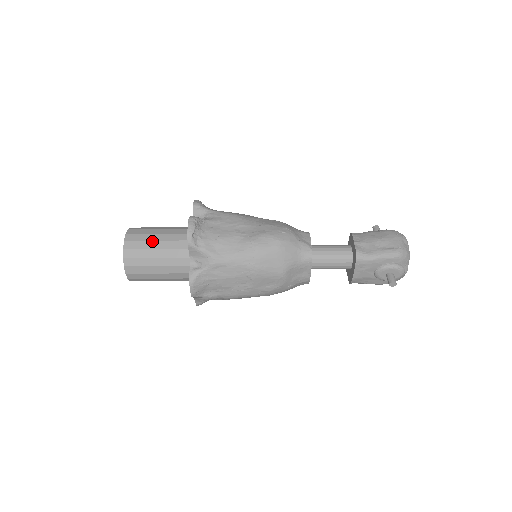
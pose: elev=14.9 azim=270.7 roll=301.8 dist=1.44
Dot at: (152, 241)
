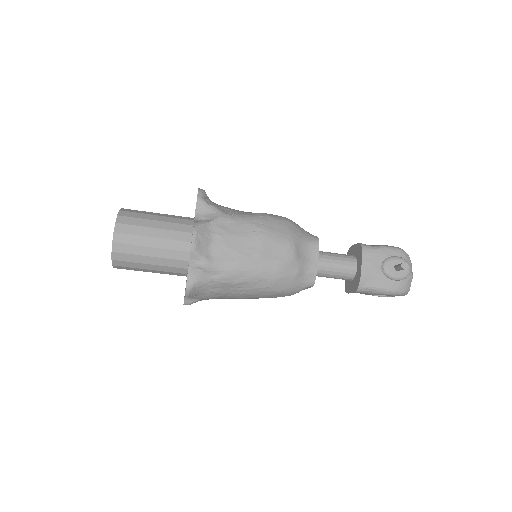
Dot at: (152, 212)
